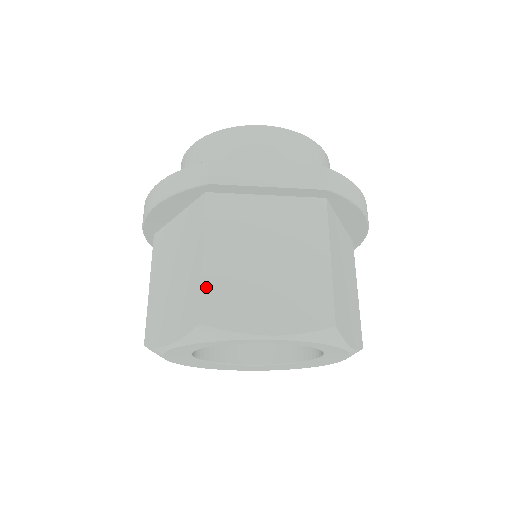
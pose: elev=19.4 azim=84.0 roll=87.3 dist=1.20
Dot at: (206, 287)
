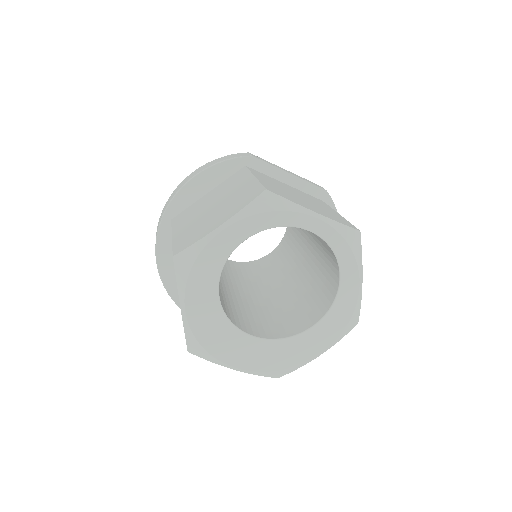
Dot at: (263, 183)
